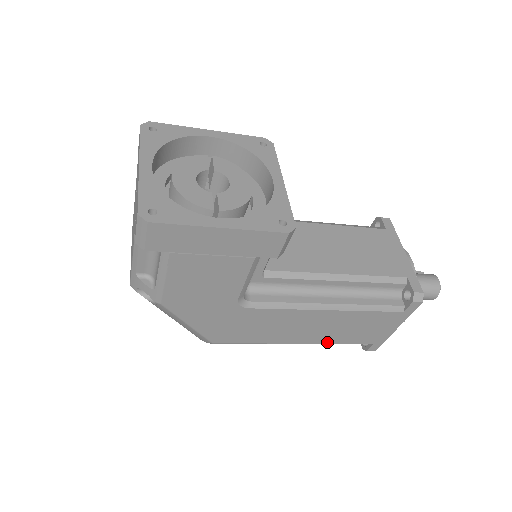
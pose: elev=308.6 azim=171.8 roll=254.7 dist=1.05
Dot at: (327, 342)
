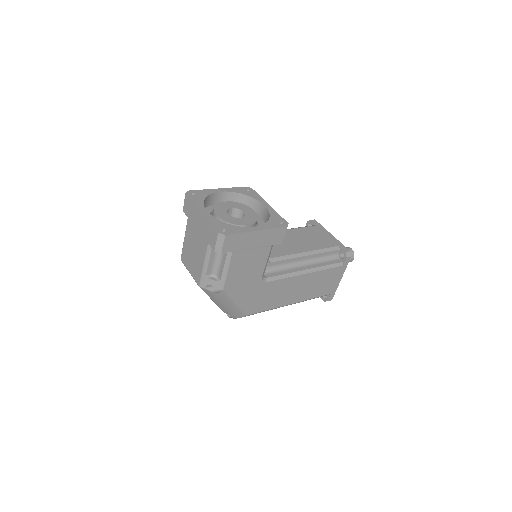
Dot at: (306, 299)
